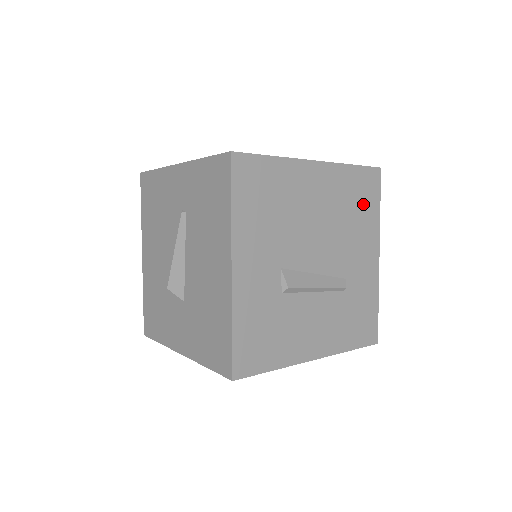
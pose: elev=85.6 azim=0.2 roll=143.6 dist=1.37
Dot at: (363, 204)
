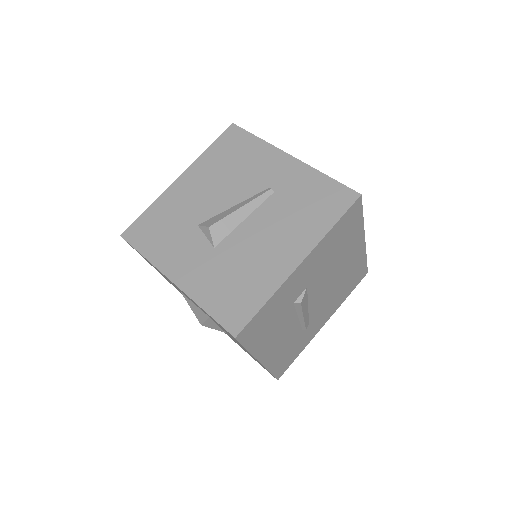
Dot at: (349, 286)
